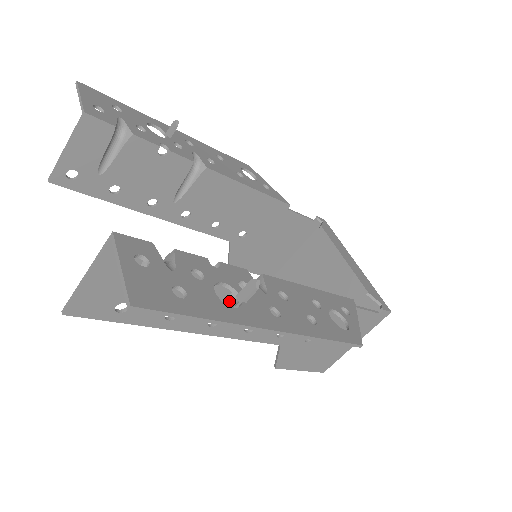
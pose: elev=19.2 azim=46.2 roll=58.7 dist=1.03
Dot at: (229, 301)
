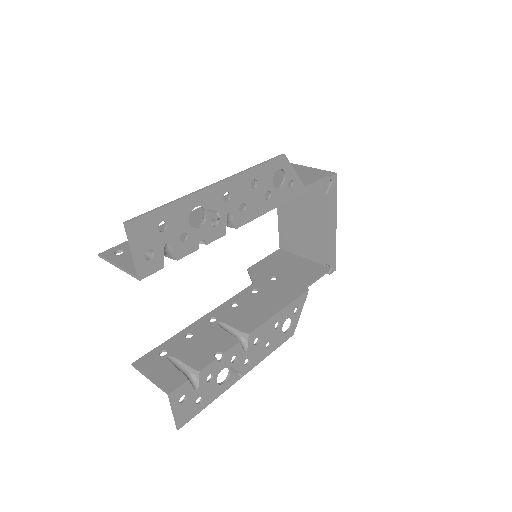
Dot at: (225, 333)
